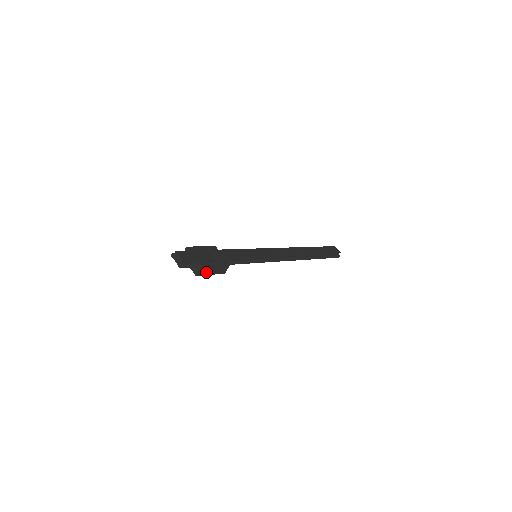
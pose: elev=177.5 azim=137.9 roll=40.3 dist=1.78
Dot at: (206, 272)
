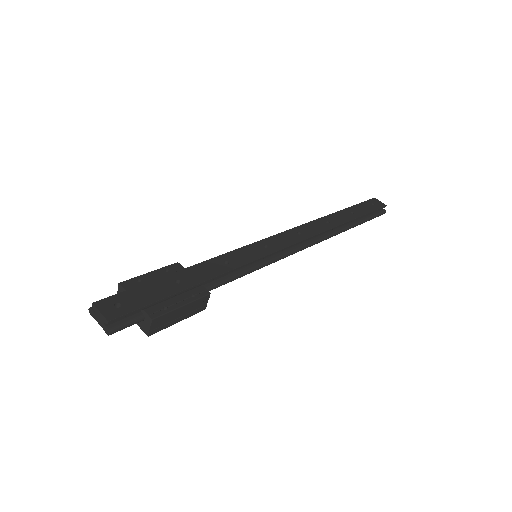
Dot at: (166, 322)
